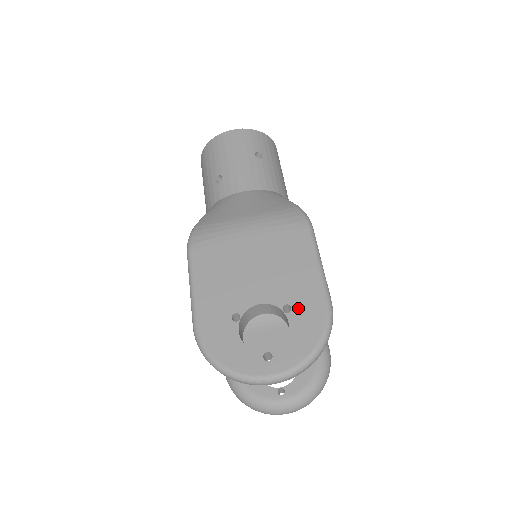
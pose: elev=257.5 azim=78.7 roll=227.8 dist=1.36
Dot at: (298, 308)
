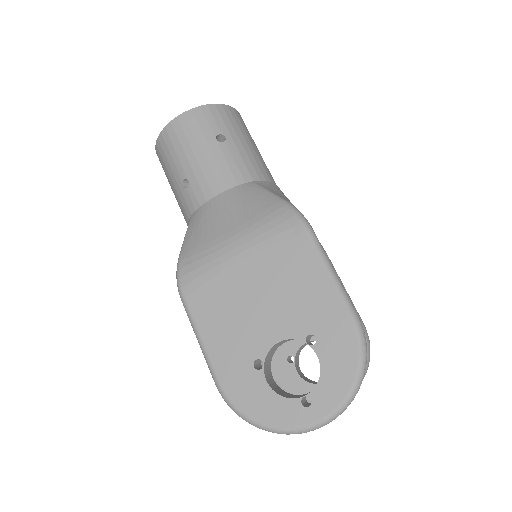
Dot at: (323, 336)
